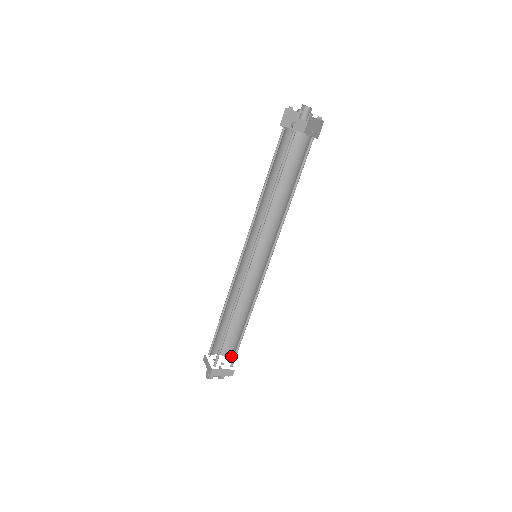
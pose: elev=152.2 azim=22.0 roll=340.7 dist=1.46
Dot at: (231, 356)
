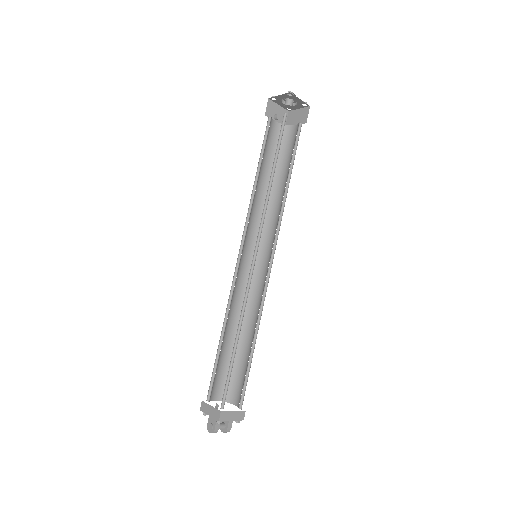
Dot at: (235, 397)
